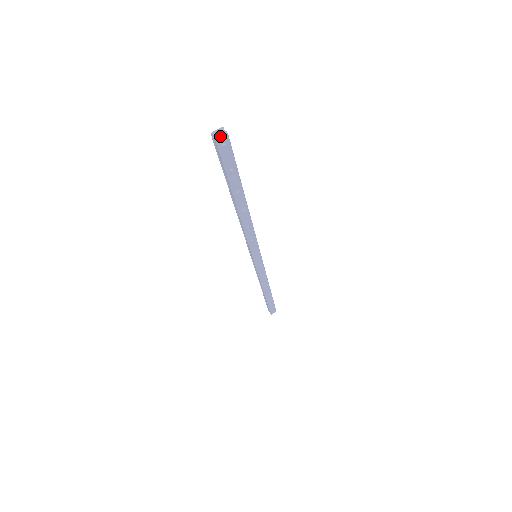
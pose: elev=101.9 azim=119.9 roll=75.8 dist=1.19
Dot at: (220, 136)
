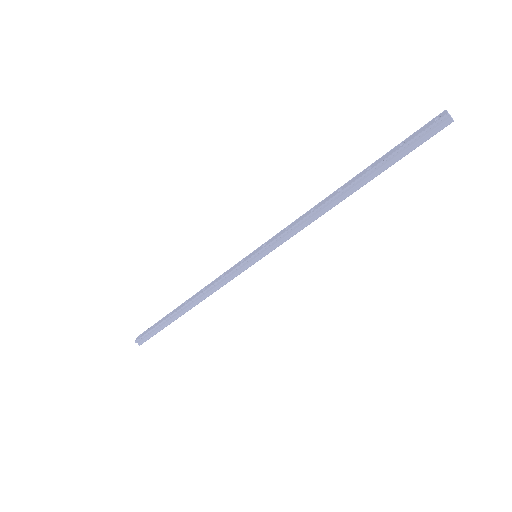
Dot at: (452, 118)
